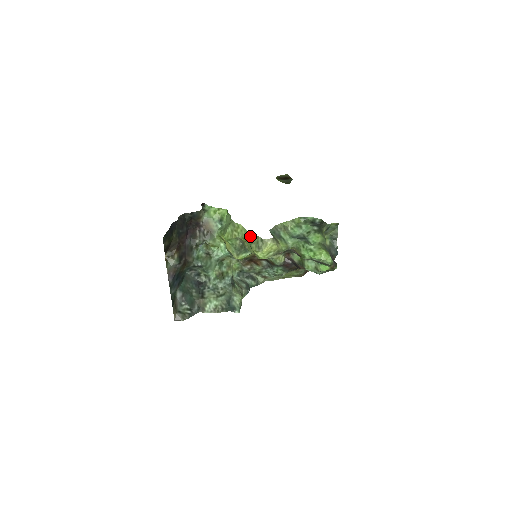
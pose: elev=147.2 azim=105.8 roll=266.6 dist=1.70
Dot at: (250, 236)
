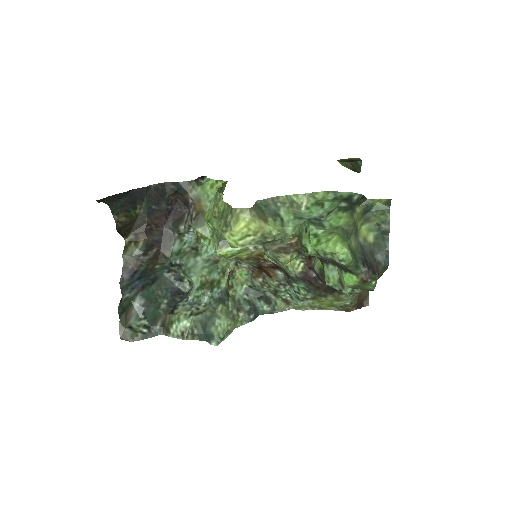
Dot at: (223, 207)
